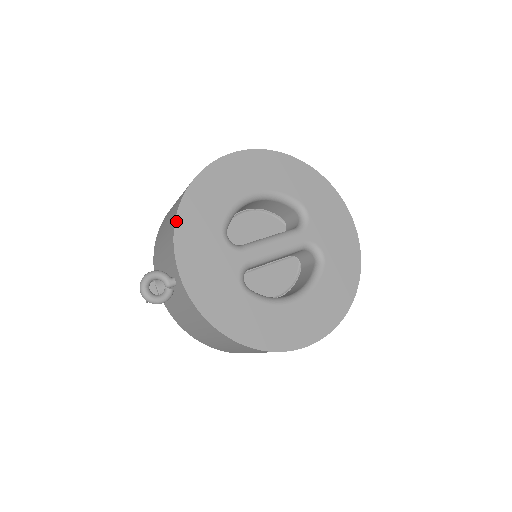
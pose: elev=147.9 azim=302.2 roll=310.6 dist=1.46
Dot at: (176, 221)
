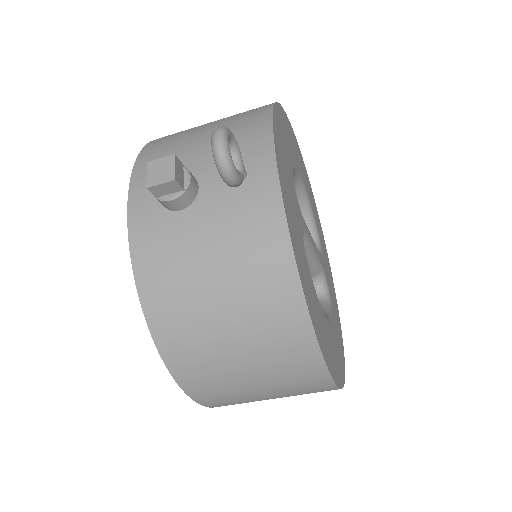
Dot at: (273, 112)
